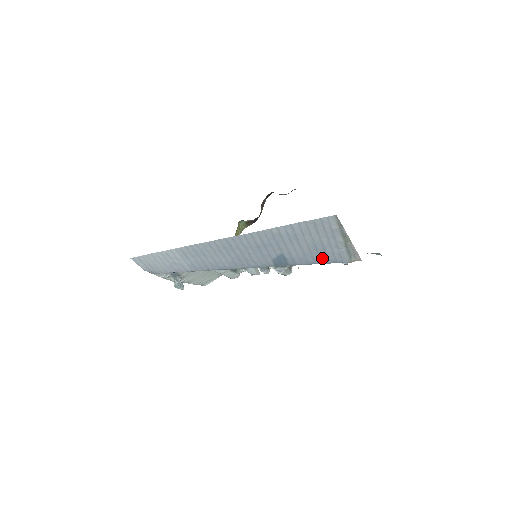
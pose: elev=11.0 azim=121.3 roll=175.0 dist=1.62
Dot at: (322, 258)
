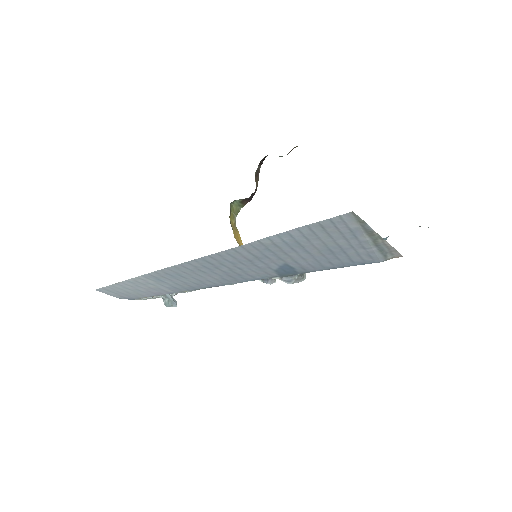
Dot at: (343, 261)
